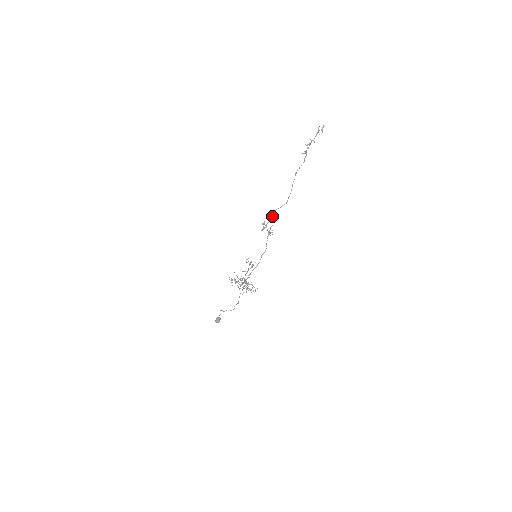
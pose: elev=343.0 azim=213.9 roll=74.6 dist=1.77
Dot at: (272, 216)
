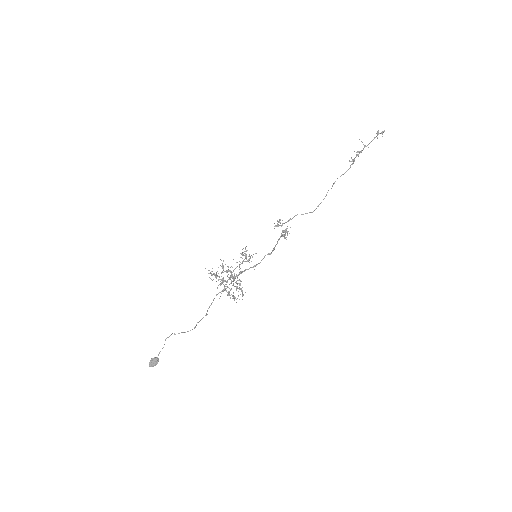
Dot at: (292, 218)
